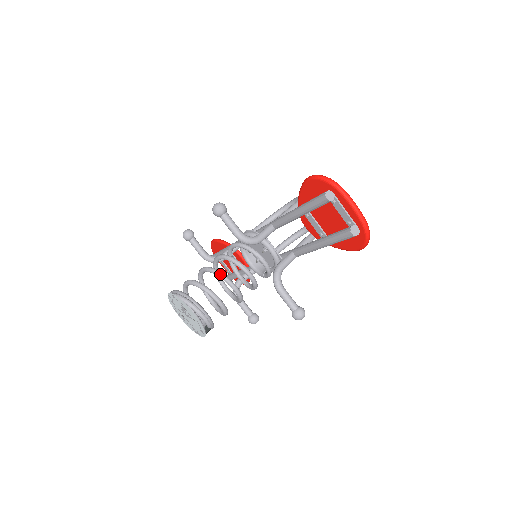
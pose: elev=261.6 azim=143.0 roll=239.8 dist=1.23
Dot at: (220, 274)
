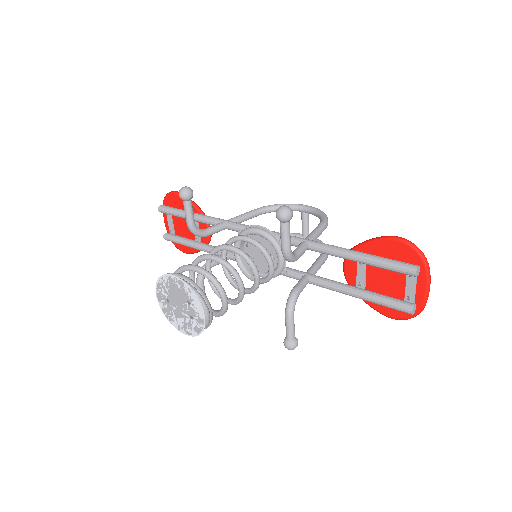
Dot at: (237, 275)
